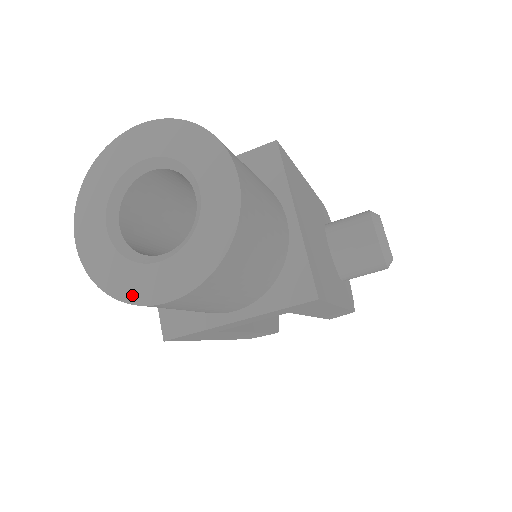
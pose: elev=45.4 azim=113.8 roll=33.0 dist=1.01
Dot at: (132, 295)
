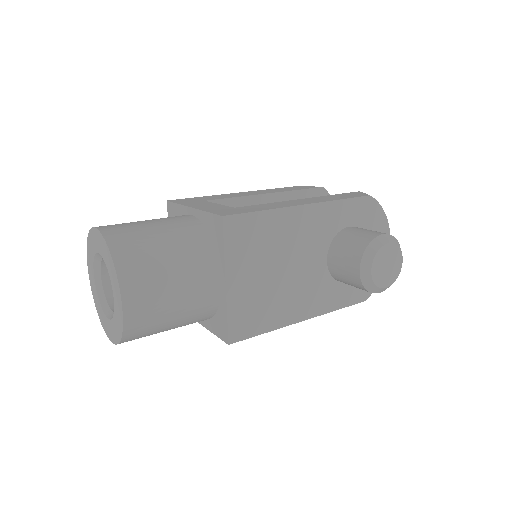
Dot at: (102, 323)
